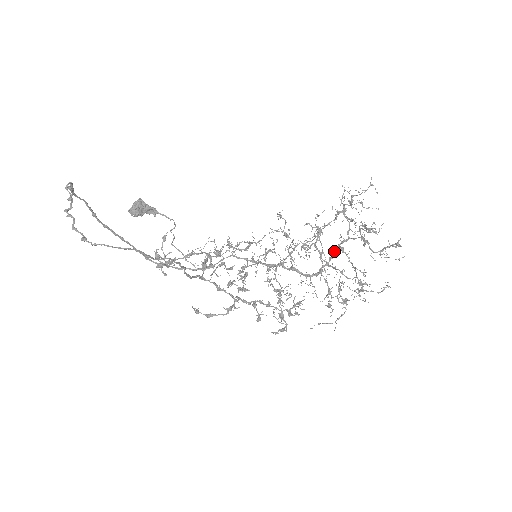
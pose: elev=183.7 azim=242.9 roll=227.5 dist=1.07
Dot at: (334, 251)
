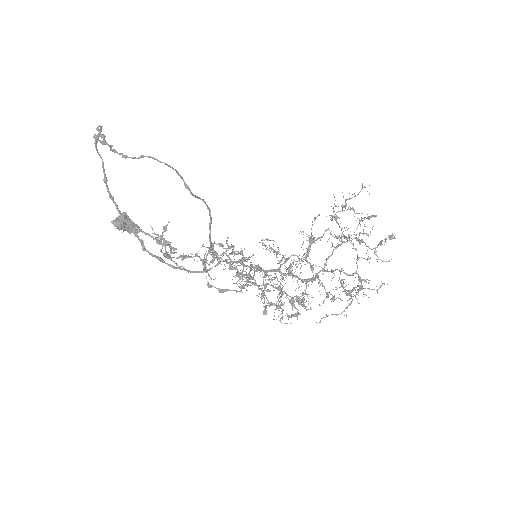
Dot at: (328, 257)
